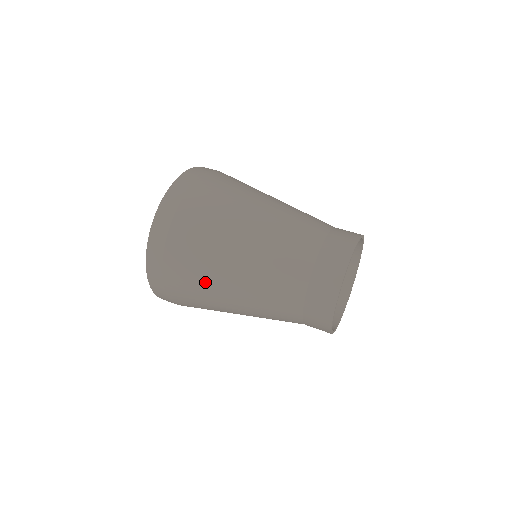
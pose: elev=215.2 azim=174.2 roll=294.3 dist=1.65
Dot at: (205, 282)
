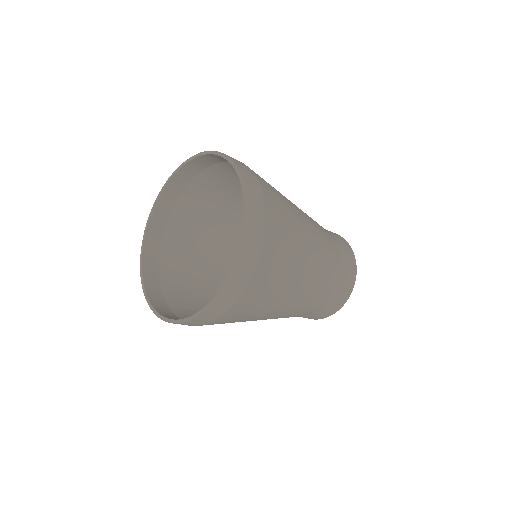
Dot at: (251, 318)
